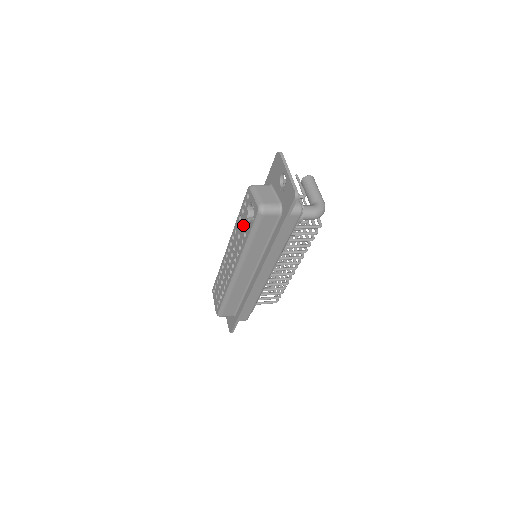
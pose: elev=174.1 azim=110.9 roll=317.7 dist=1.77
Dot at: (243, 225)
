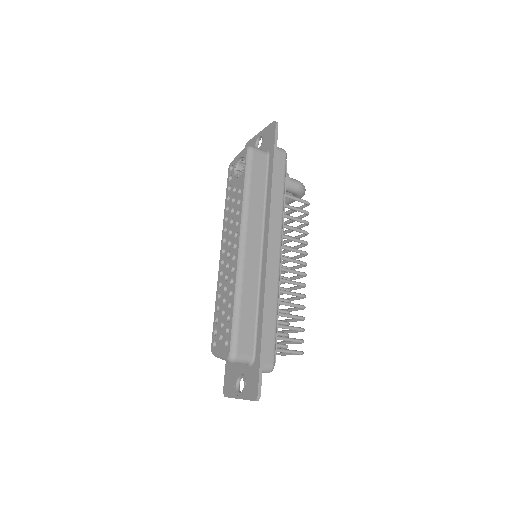
Dot at: (234, 192)
